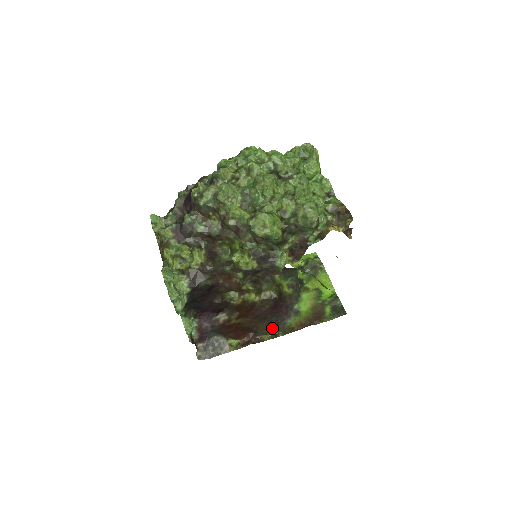
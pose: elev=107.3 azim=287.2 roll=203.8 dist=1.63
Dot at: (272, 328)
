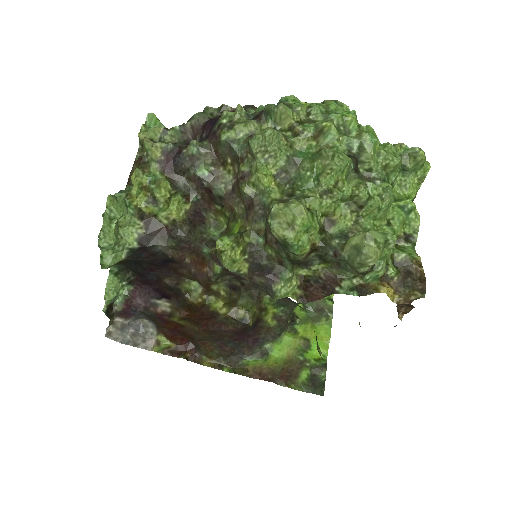
Dot at: (221, 354)
